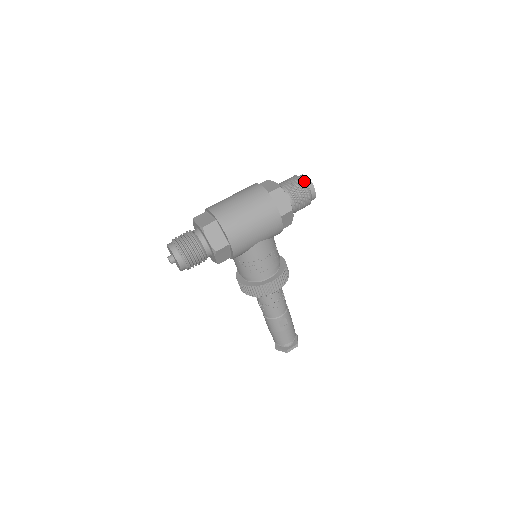
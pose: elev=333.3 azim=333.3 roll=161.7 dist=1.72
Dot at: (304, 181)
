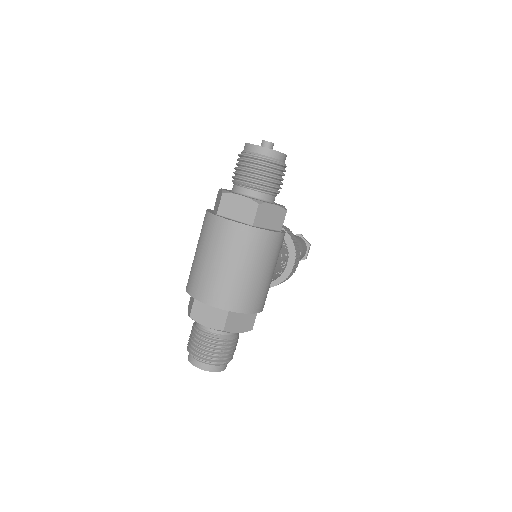
Dot at: (269, 159)
